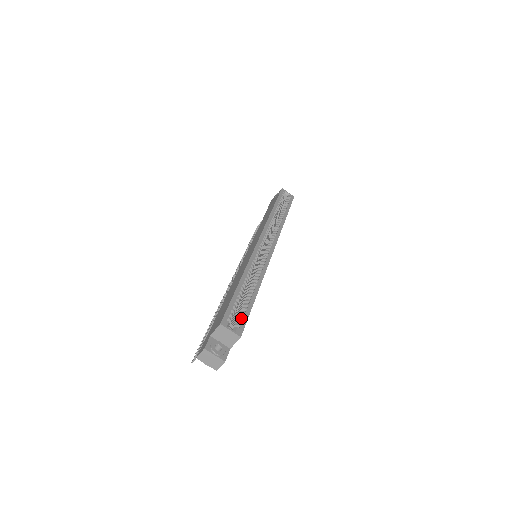
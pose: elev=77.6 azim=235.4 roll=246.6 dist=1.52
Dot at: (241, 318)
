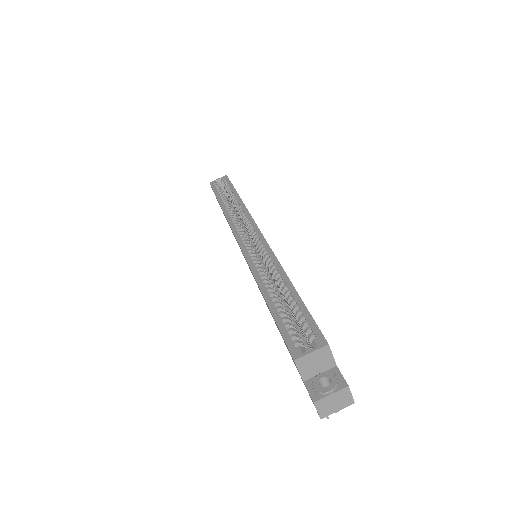
Dot at: (306, 326)
